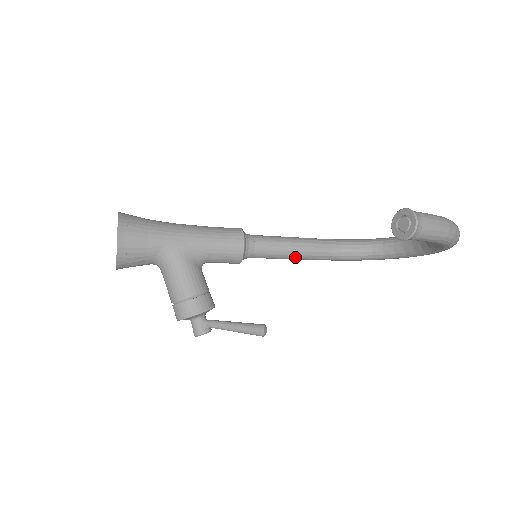
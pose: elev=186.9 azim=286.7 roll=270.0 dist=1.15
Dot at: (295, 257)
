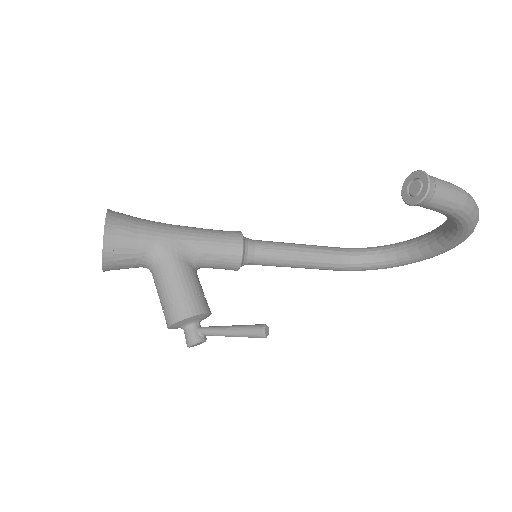
Dot at: (300, 264)
